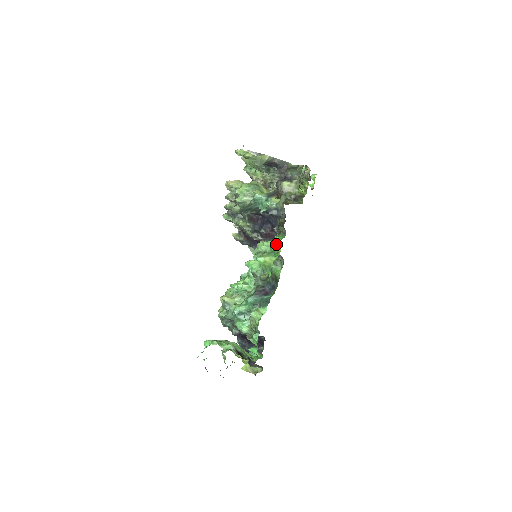
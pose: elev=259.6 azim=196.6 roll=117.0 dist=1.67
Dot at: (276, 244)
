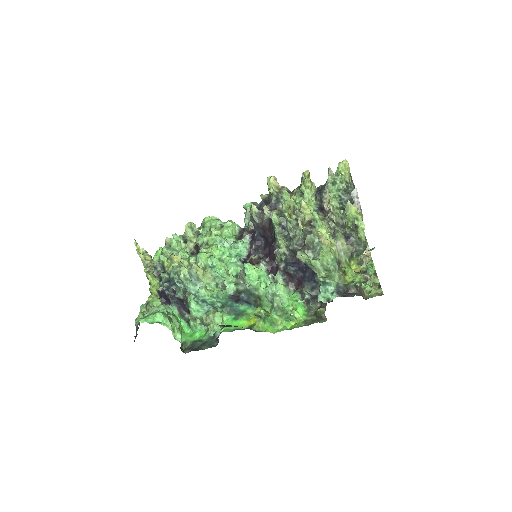
Dot at: (298, 319)
